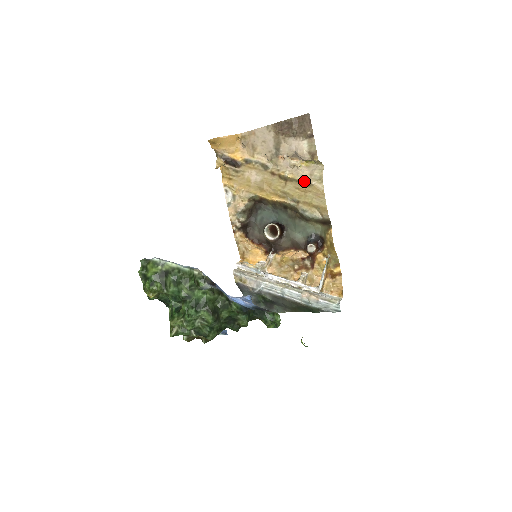
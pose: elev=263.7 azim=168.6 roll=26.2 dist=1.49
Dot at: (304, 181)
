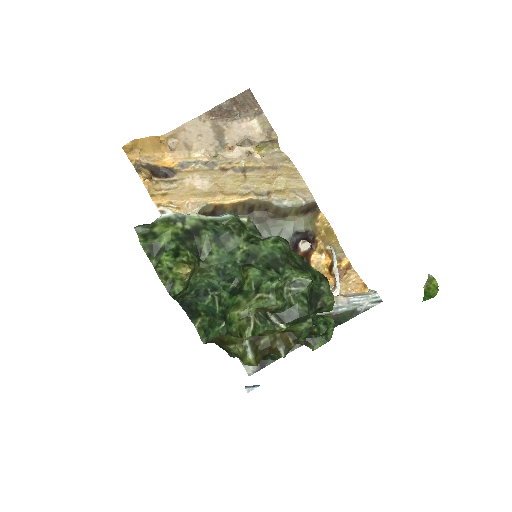
Dot at: (268, 166)
